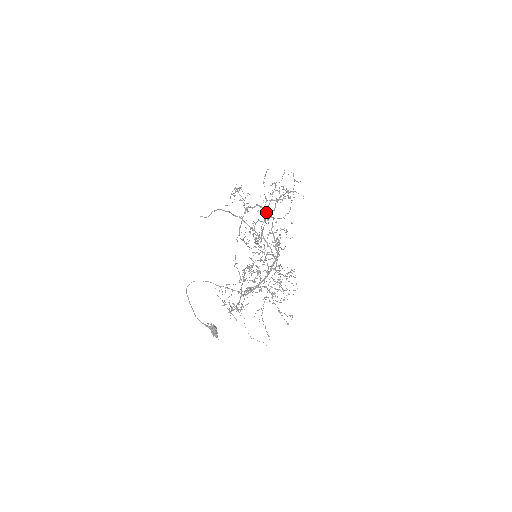
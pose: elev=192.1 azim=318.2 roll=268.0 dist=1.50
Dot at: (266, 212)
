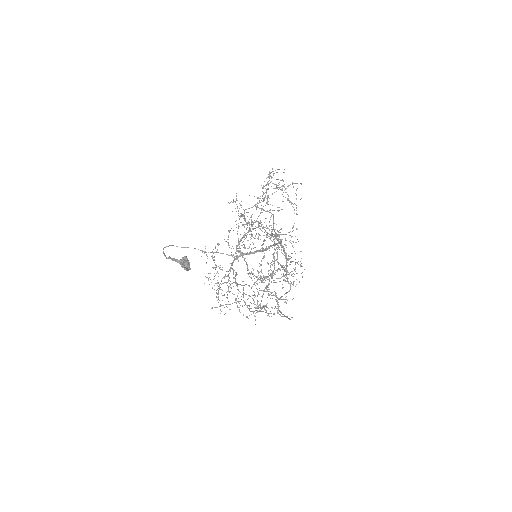
Dot at: (265, 211)
